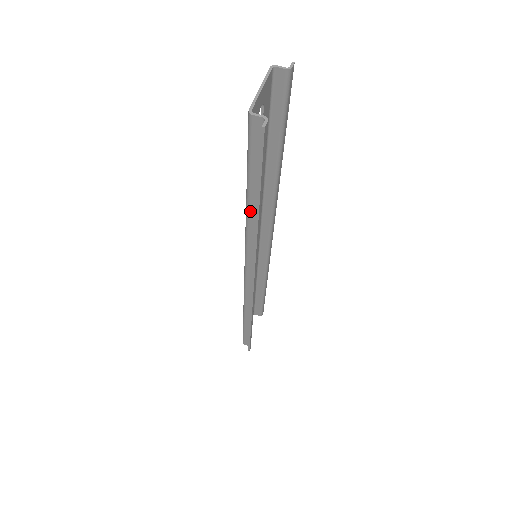
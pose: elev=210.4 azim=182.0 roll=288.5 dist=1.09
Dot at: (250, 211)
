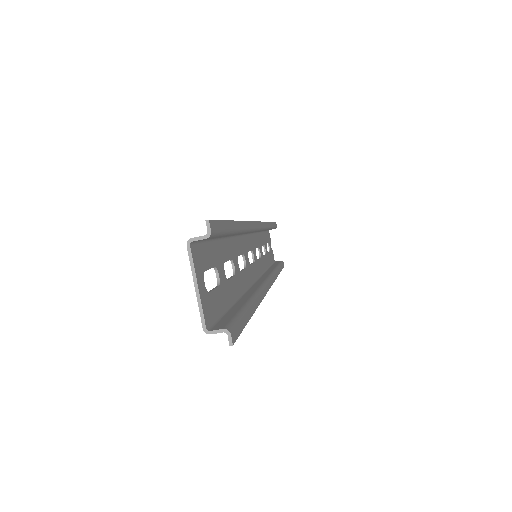
Dot at: occluded
